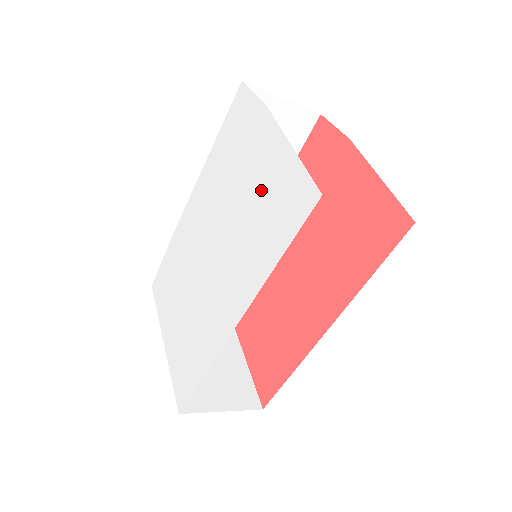
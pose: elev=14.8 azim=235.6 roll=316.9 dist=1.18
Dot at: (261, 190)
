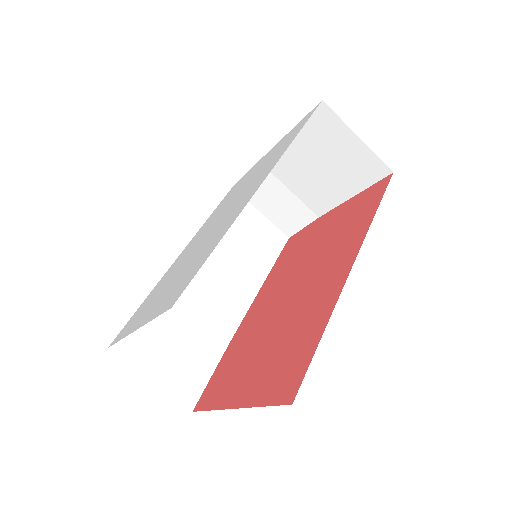
Dot at: (267, 159)
